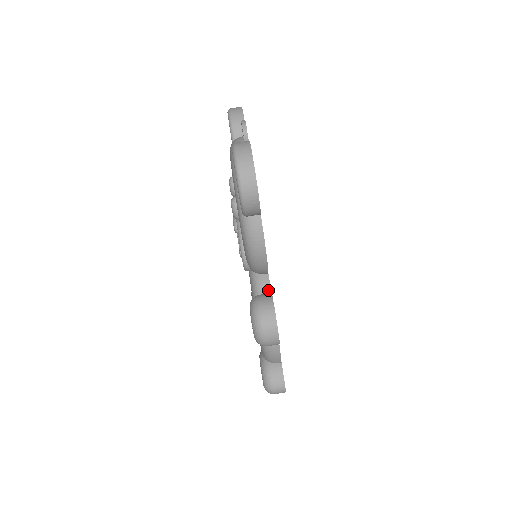
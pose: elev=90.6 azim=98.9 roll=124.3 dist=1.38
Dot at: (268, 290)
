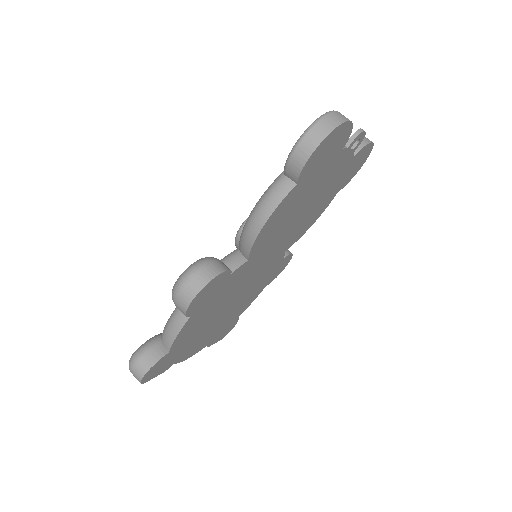
Dot at: (232, 269)
